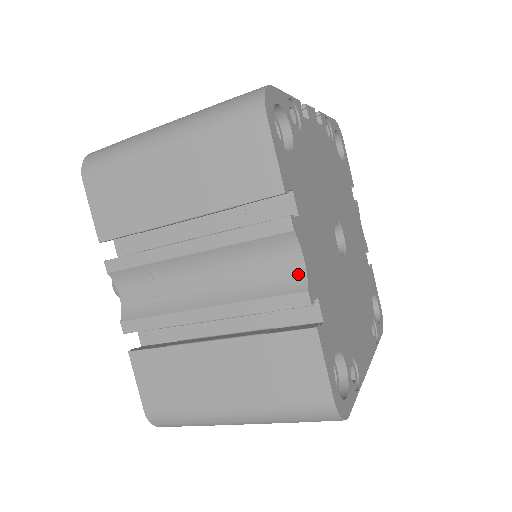
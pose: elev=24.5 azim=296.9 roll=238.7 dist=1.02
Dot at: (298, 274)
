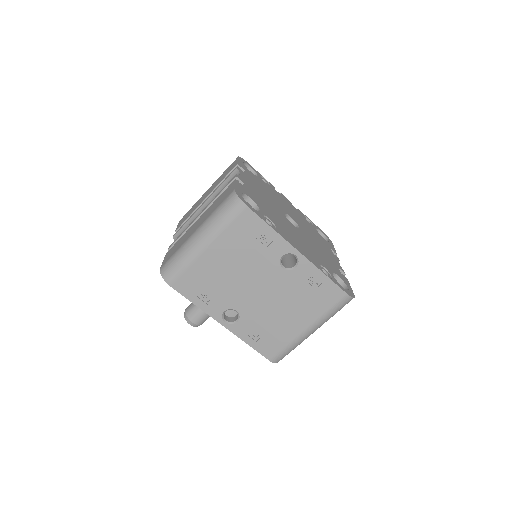
Dot at: occluded
